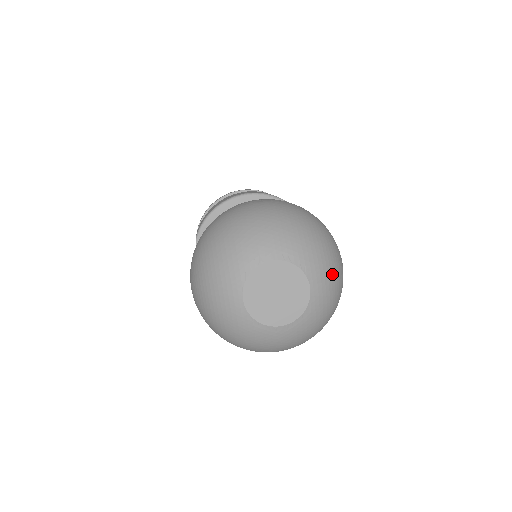
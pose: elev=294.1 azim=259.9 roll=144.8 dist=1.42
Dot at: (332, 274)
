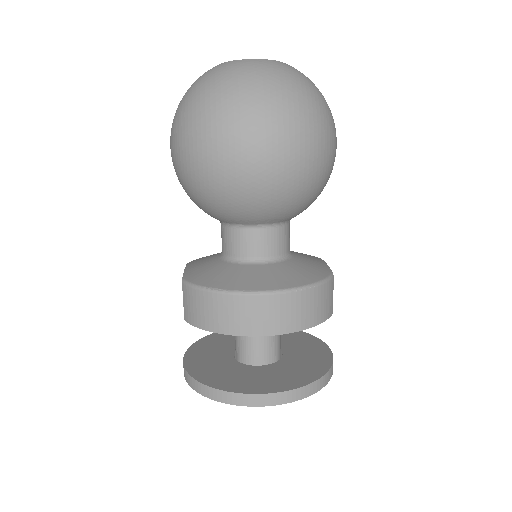
Dot at: occluded
